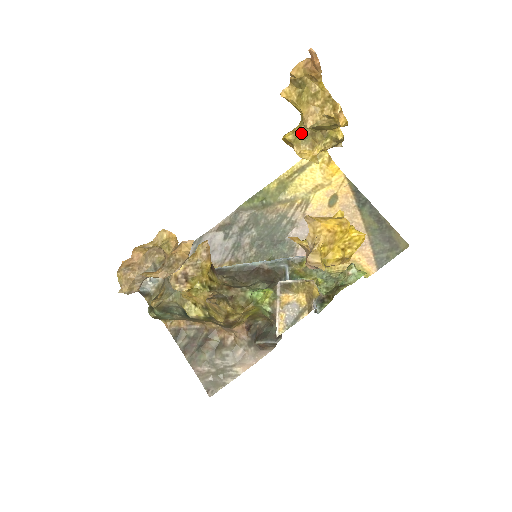
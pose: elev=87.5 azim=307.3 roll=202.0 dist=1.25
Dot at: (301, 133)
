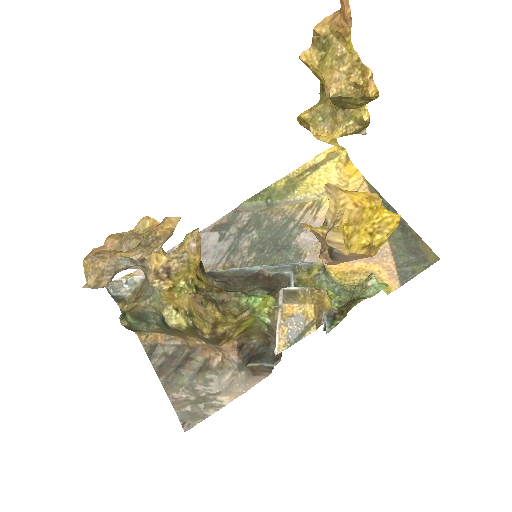
Dot at: (319, 112)
